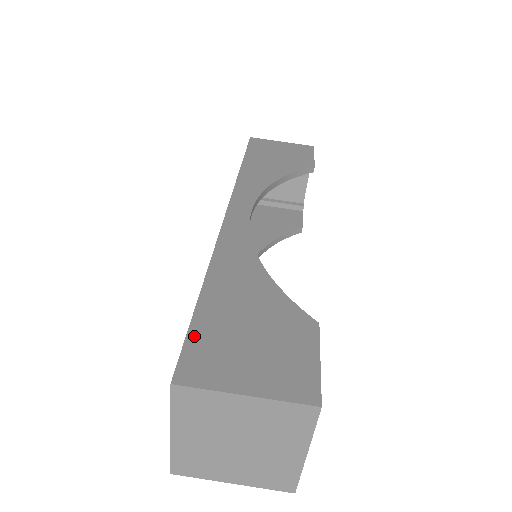
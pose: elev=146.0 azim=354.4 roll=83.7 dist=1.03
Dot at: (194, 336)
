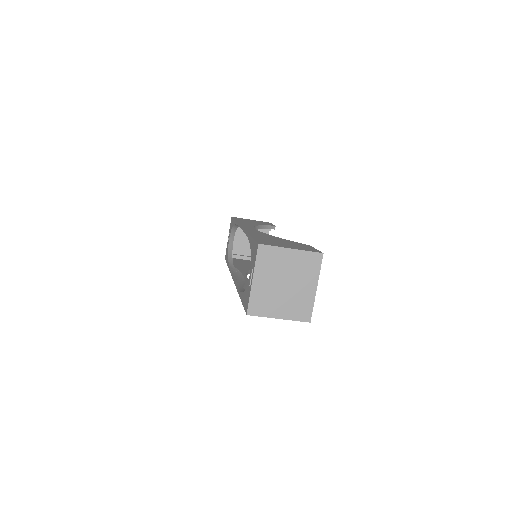
Dot at: (258, 240)
